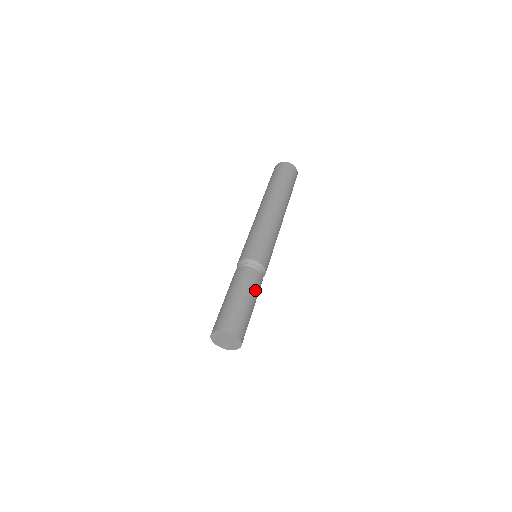
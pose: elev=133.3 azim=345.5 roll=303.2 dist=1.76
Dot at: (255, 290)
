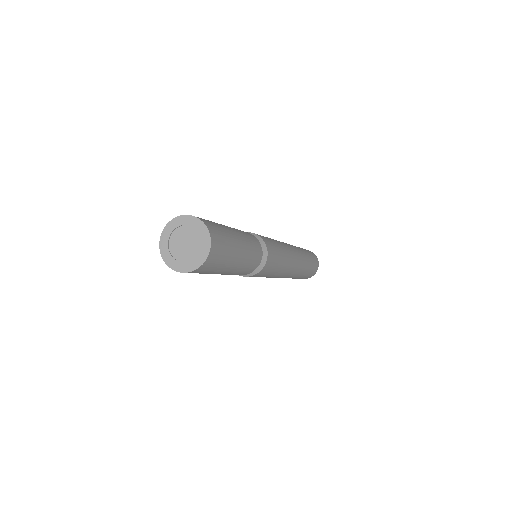
Dot at: (248, 239)
